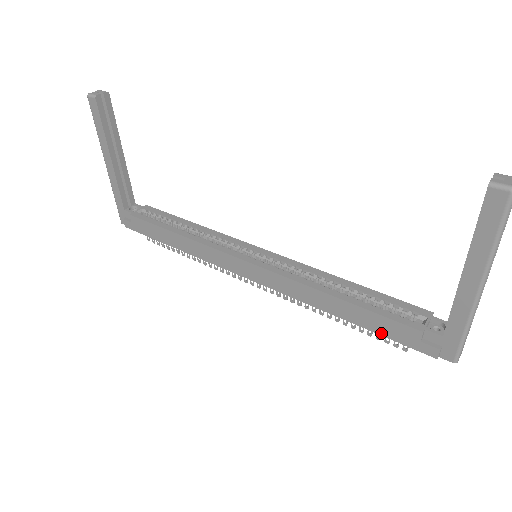
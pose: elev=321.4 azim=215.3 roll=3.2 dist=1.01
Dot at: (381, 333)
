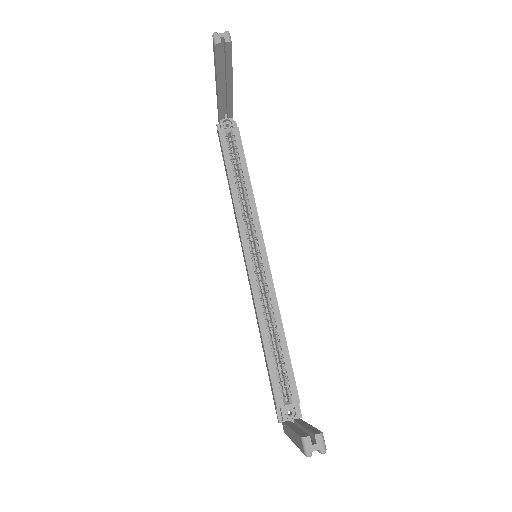
Dot at: (269, 378)
